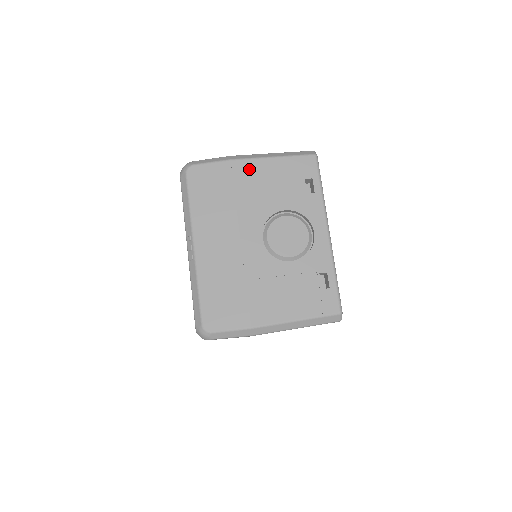
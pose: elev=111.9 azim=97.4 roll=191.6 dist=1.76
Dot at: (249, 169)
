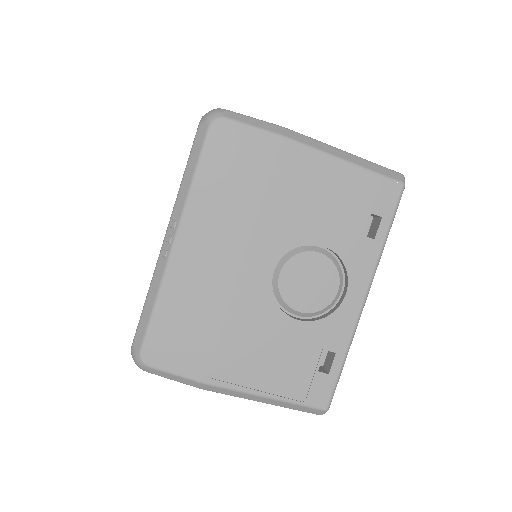
Dot at: (302, 163)
